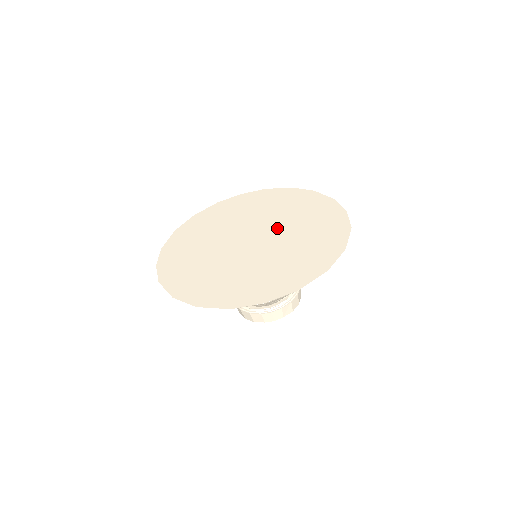
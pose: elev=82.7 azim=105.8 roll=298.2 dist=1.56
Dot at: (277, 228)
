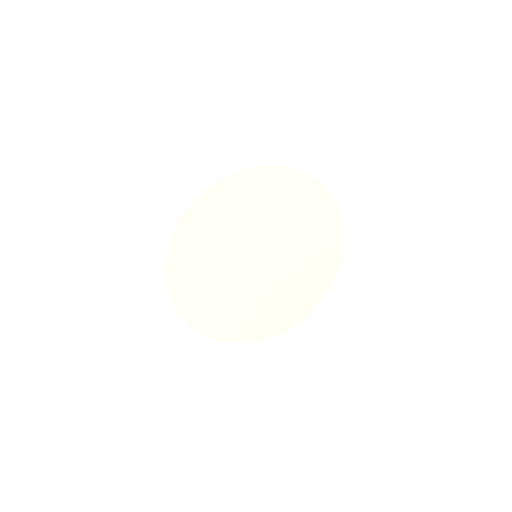
Dot at: (271, 231)
